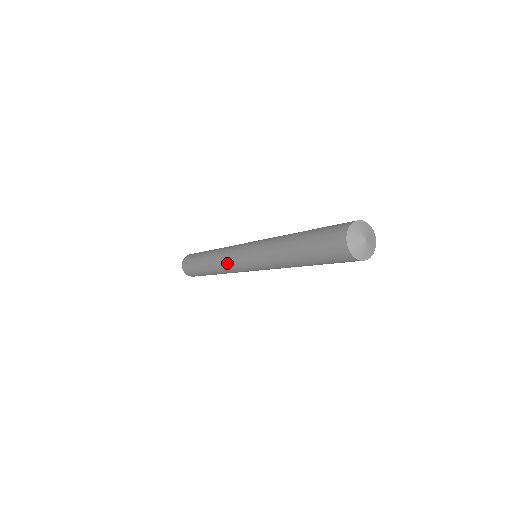
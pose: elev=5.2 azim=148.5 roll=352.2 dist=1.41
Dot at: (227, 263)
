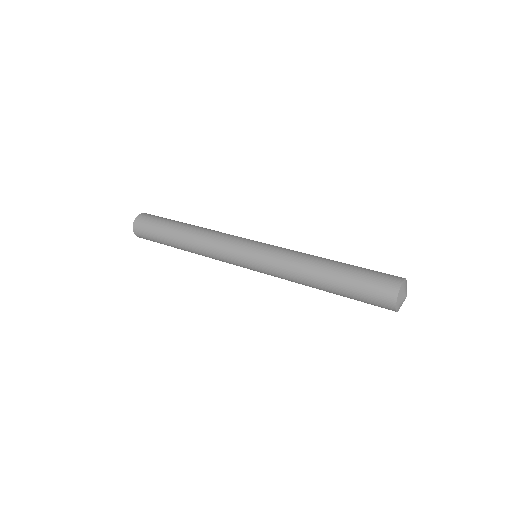
Dot at: (220, 246)
